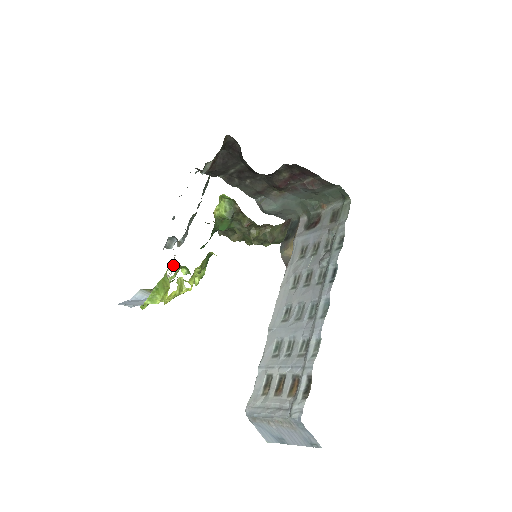
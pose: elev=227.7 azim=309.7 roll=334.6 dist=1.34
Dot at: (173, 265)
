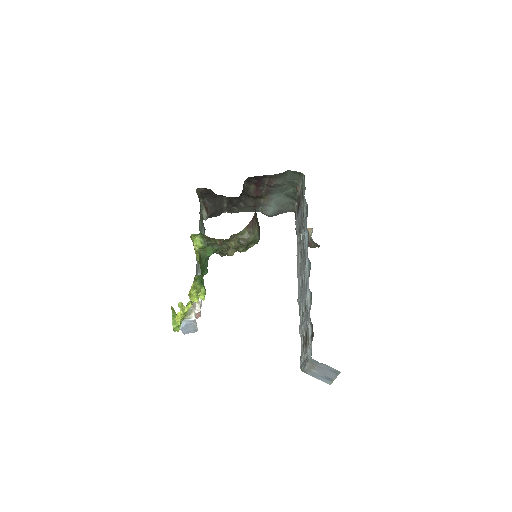
Dot at: occluded
